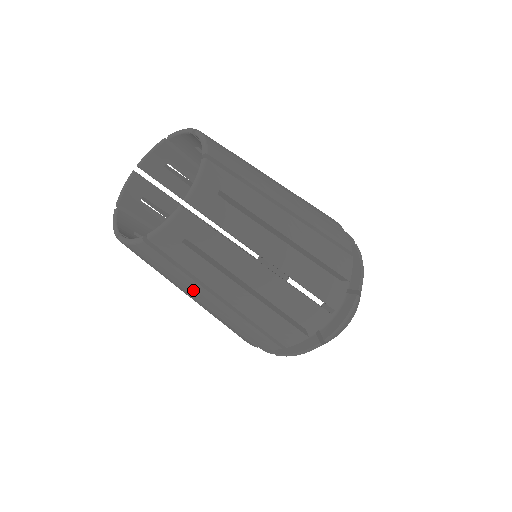
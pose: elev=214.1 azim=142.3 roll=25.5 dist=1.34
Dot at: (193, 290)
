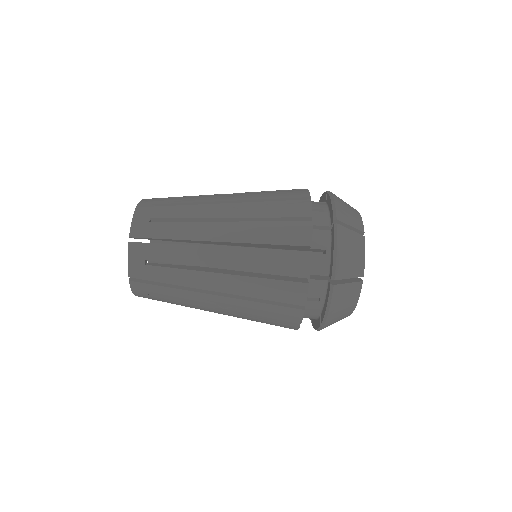
Dot at: (194, 259)
